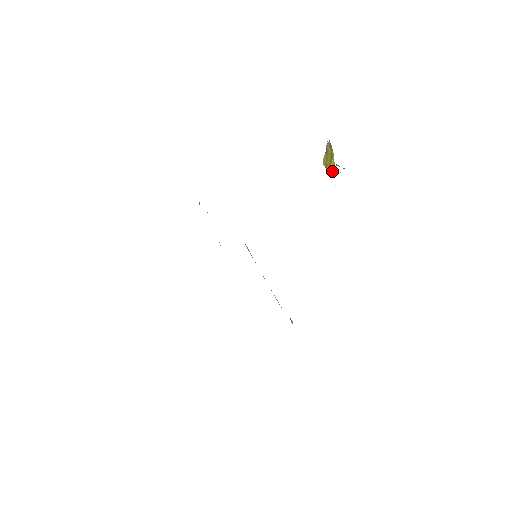
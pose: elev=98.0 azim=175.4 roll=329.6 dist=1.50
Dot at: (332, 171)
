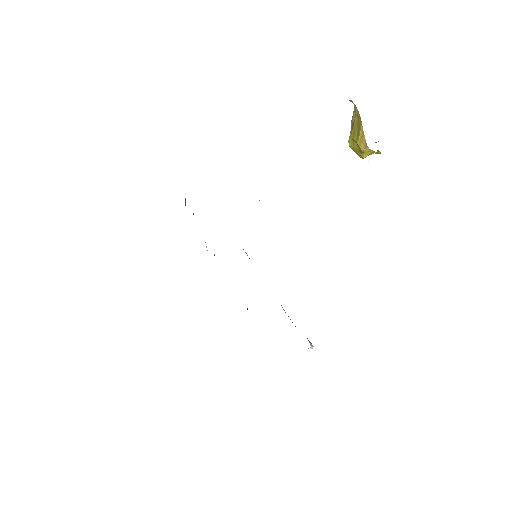
Dot at: (362, 146)
